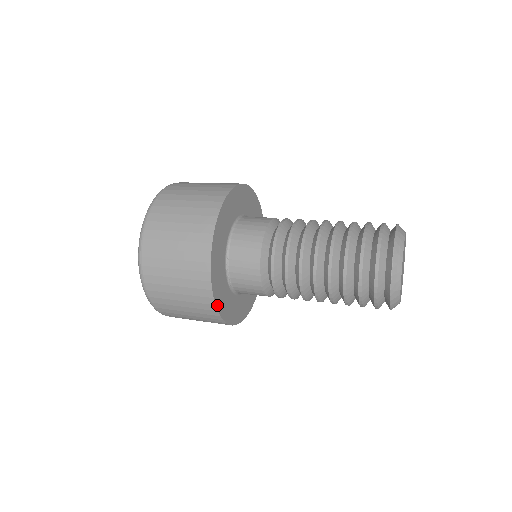
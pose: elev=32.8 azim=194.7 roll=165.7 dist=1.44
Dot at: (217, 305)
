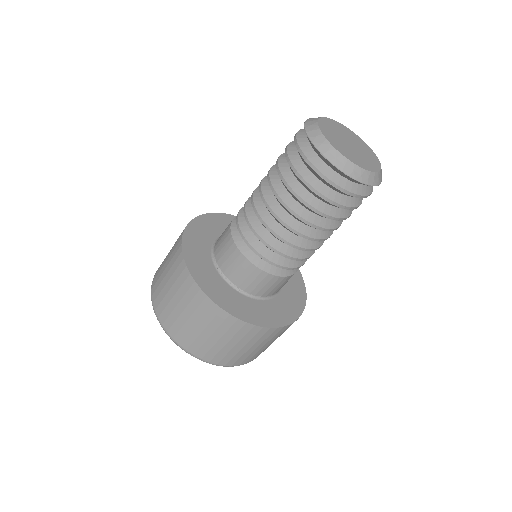
Dot at: (225, 309)
